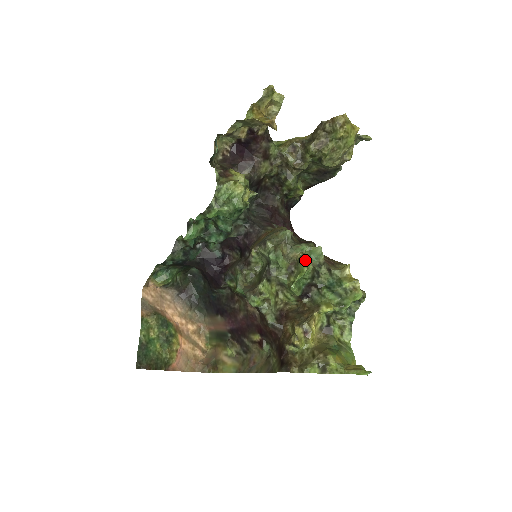
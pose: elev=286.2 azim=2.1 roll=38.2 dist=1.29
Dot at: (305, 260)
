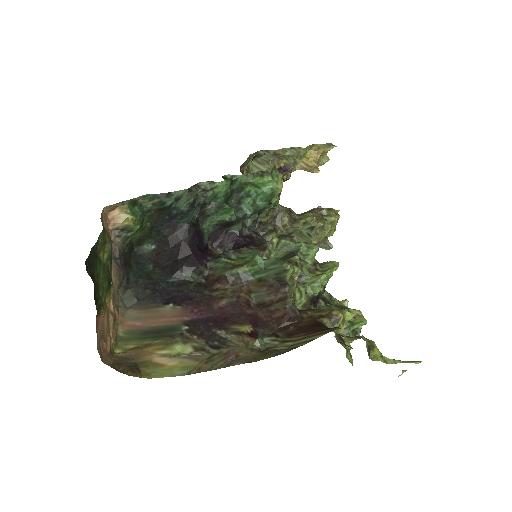
Dot at: occluded
